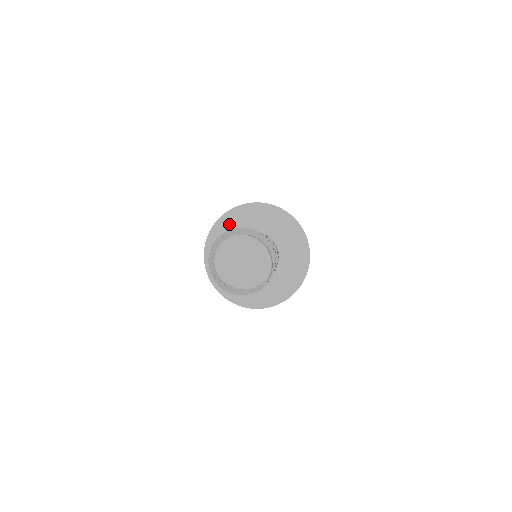
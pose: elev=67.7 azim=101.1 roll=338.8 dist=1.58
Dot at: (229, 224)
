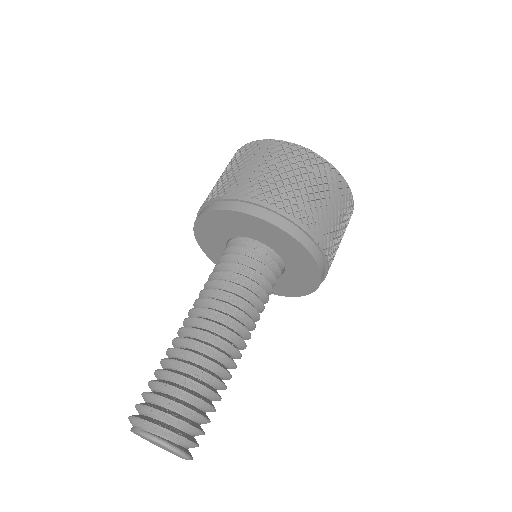
Dot at: (206, 233)
